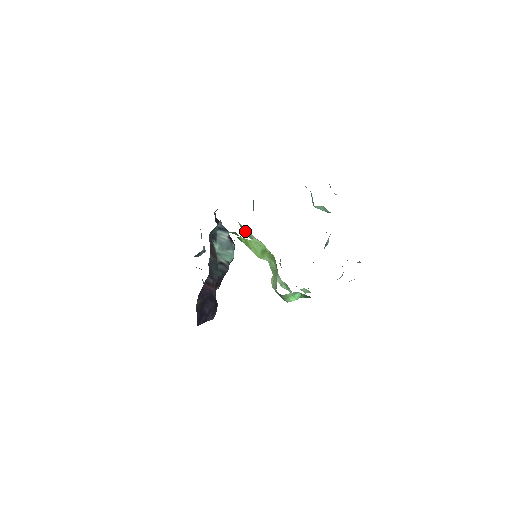
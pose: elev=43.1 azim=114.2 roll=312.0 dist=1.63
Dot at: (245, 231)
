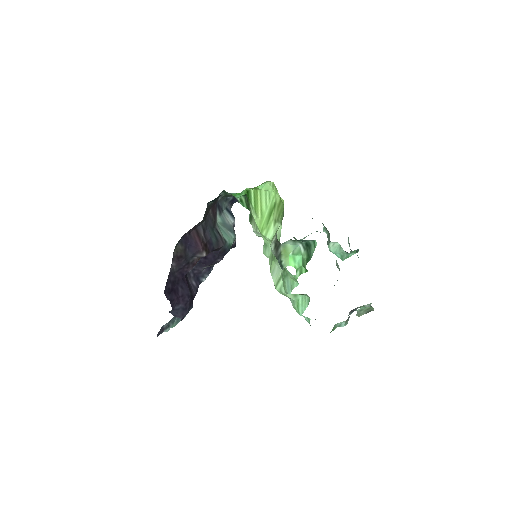
Dot at: occluded
